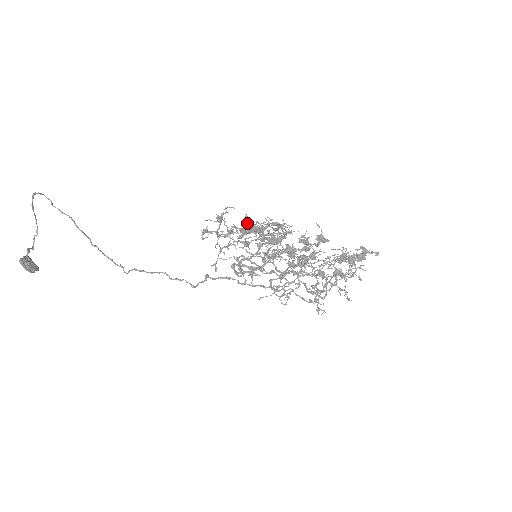
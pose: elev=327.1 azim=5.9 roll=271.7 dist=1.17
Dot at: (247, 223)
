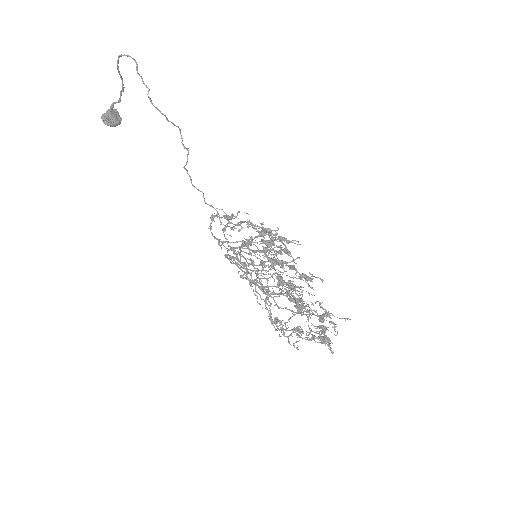
Dot at: (245, 242)
